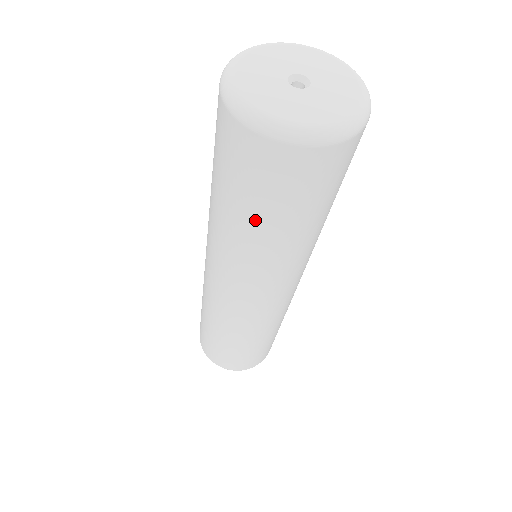
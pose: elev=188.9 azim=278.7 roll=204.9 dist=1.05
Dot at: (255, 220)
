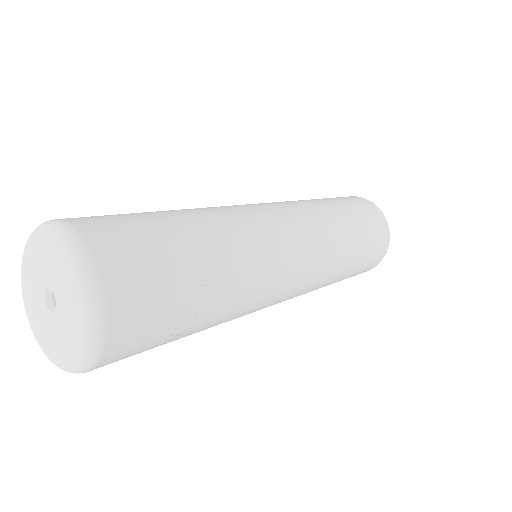
Dot at: occluded
